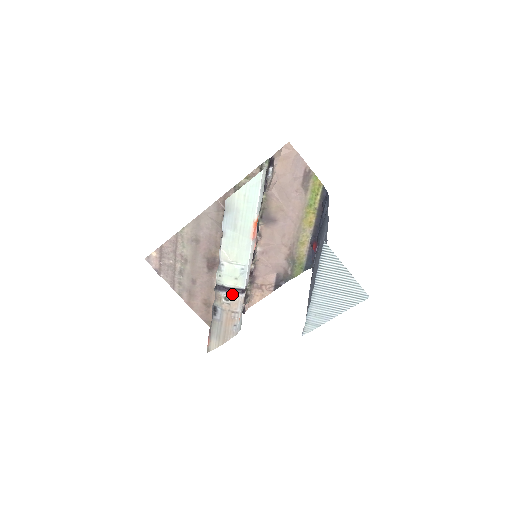
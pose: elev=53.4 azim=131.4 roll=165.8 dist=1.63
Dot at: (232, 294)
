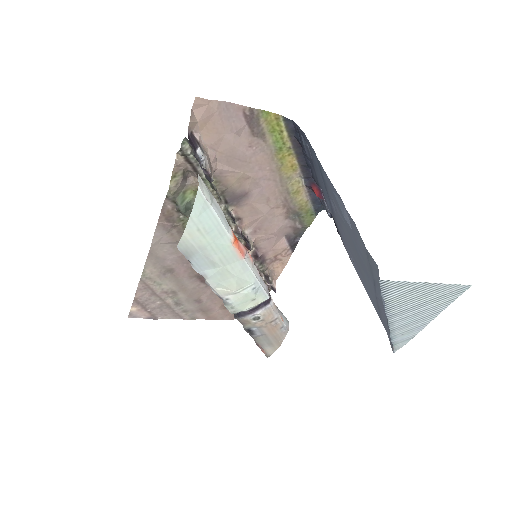
Dot at: (259, 312)
